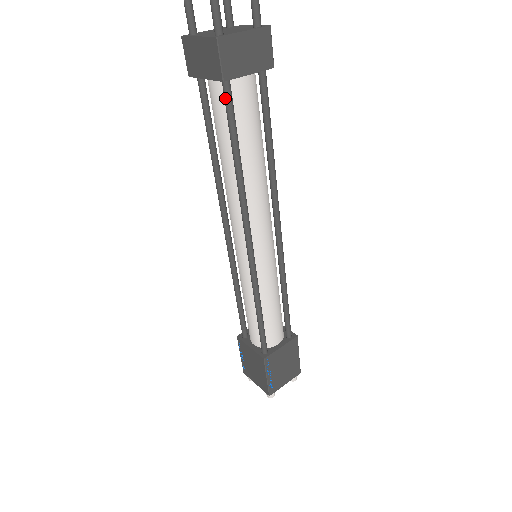
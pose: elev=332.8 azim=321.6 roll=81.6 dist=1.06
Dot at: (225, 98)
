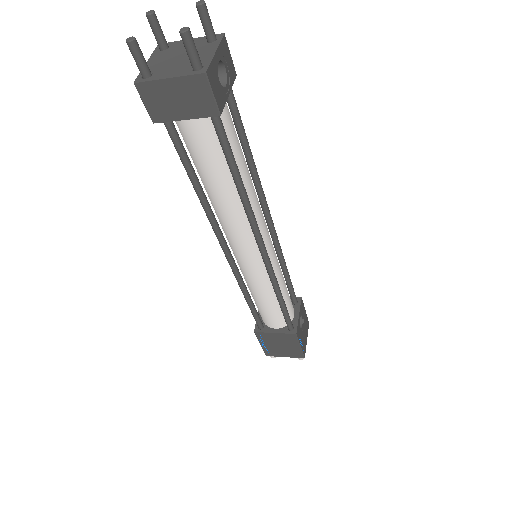
Dot at: (169, 133)
